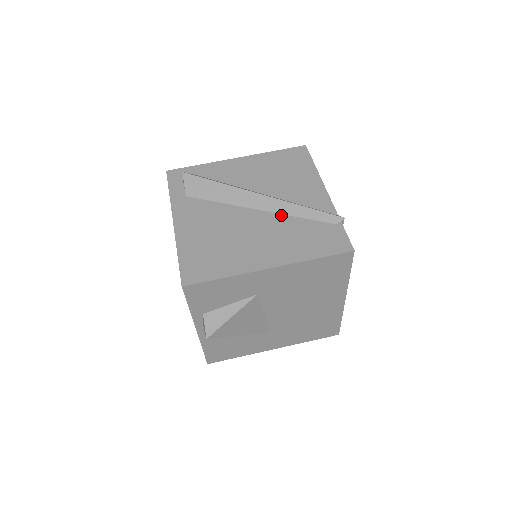
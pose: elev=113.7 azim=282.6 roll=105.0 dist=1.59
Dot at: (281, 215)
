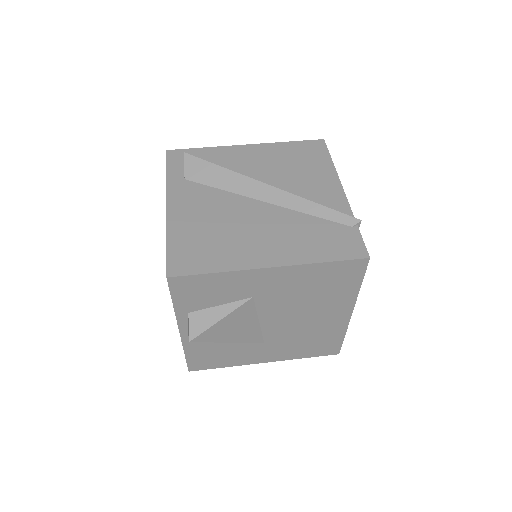
Dot at: (289, 210)
